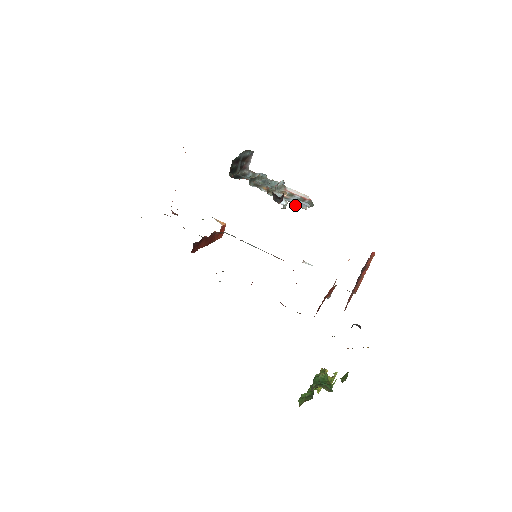
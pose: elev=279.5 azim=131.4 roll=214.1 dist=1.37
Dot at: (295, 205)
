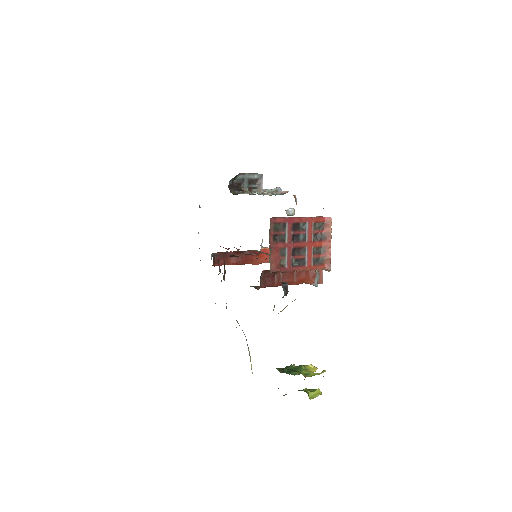
Dot at: (253, 192)
